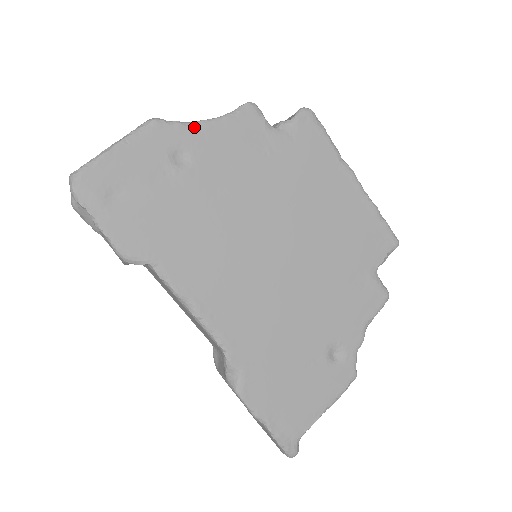
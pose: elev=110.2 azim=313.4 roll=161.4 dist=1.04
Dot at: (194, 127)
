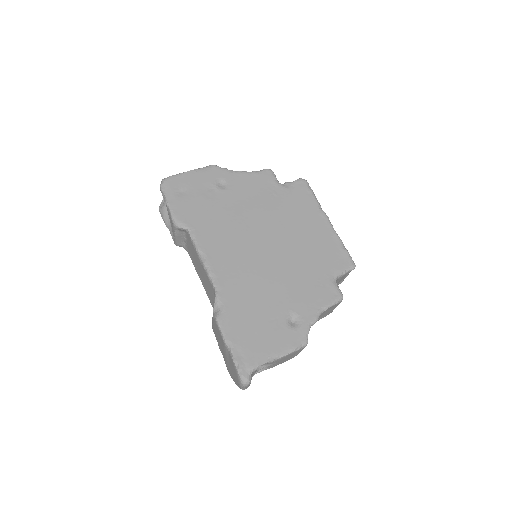
Dot at: (234, 173)
